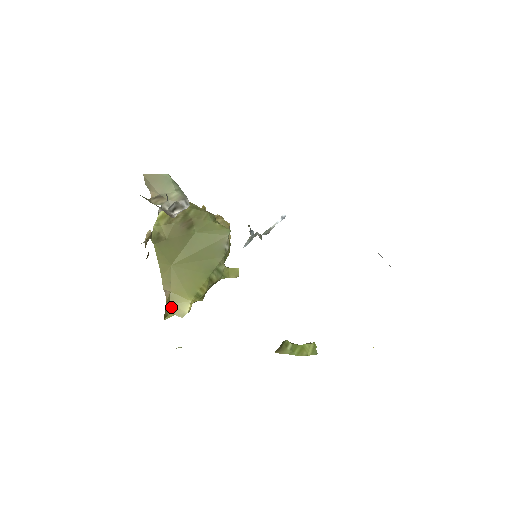
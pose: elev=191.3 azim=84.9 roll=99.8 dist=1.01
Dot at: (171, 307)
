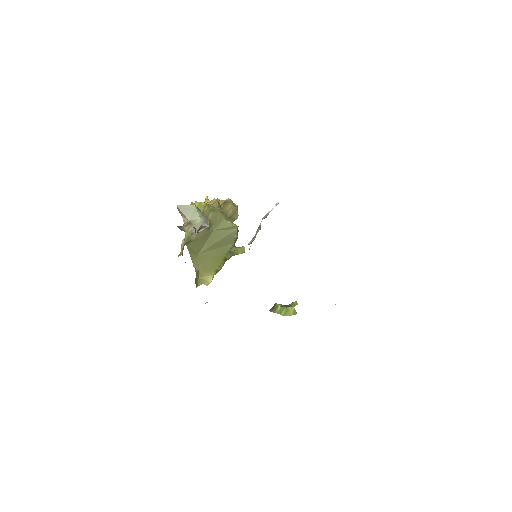
Dot at: (200, 279)
